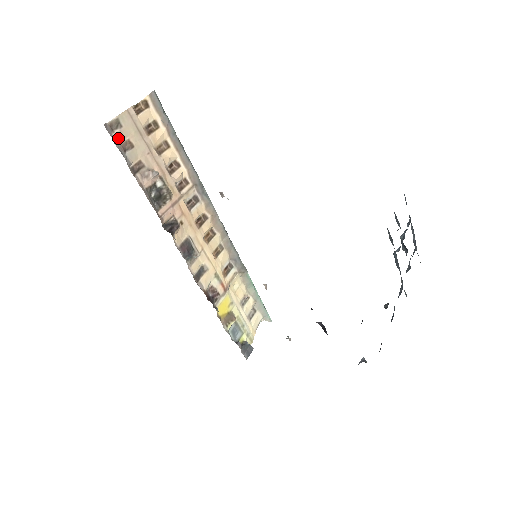
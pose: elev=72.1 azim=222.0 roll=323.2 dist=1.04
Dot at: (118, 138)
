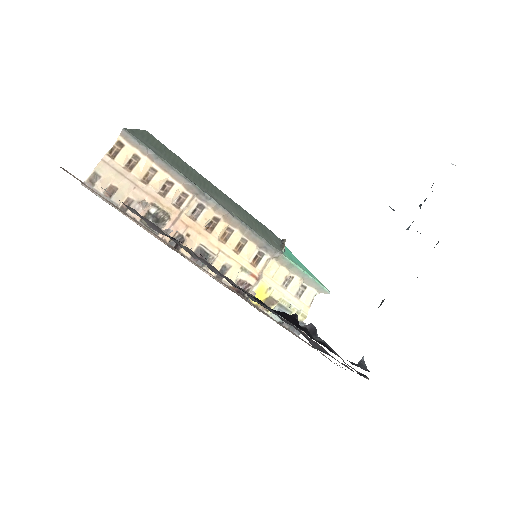
Dot at: (100, 188)
